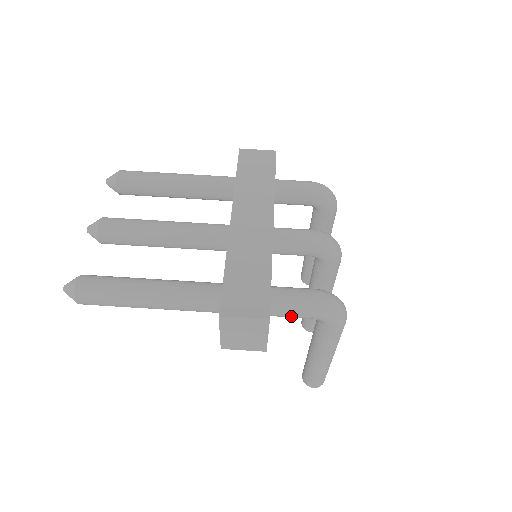
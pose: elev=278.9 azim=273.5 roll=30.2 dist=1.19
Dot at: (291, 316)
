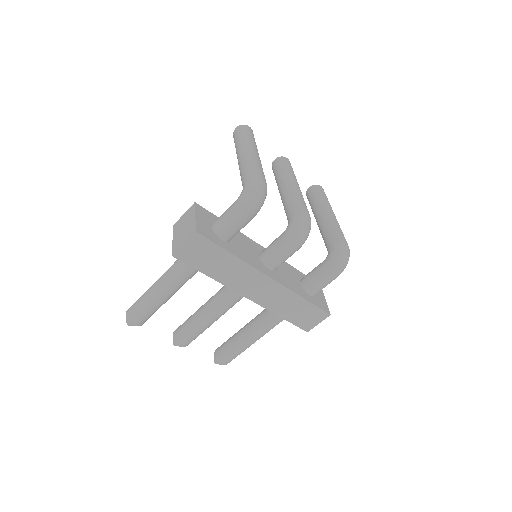
Dot at: occluded
